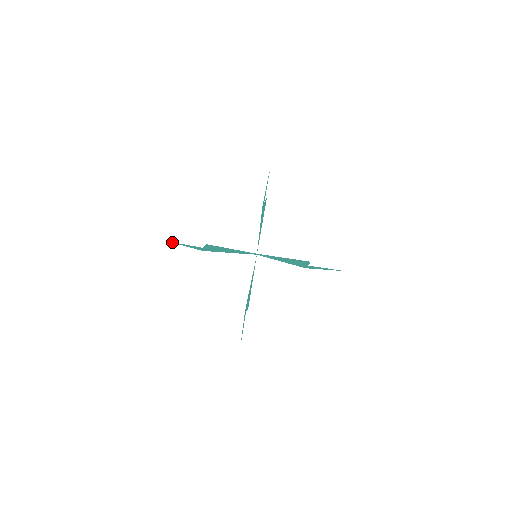
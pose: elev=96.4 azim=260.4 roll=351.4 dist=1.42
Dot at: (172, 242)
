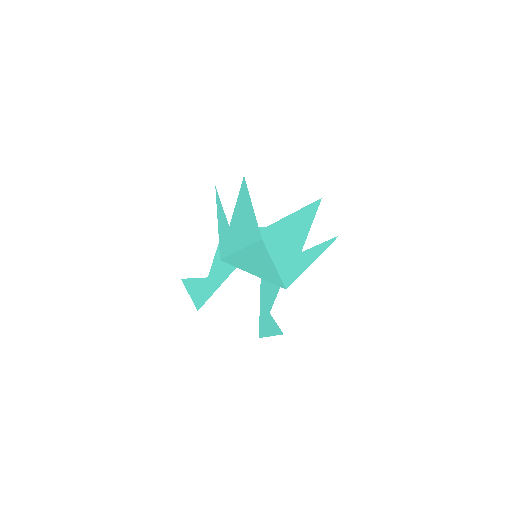
Dot at: (183, 281)
